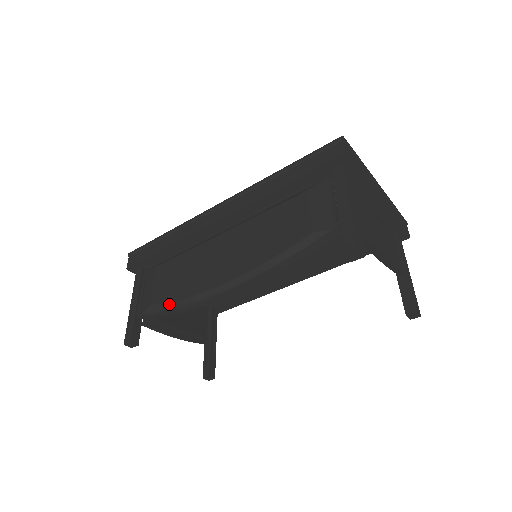
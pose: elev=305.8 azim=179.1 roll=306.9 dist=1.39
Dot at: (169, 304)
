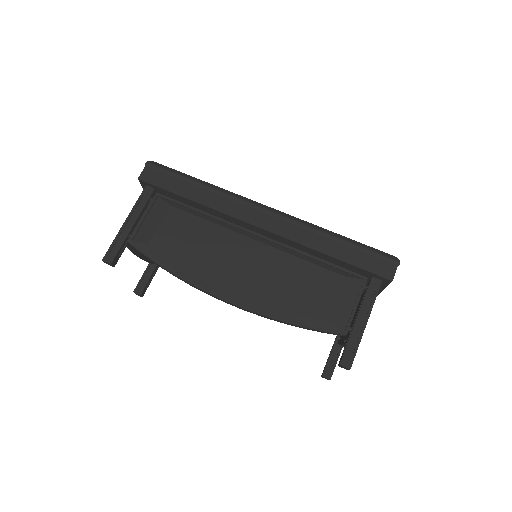
Dot at: (169, 262)
